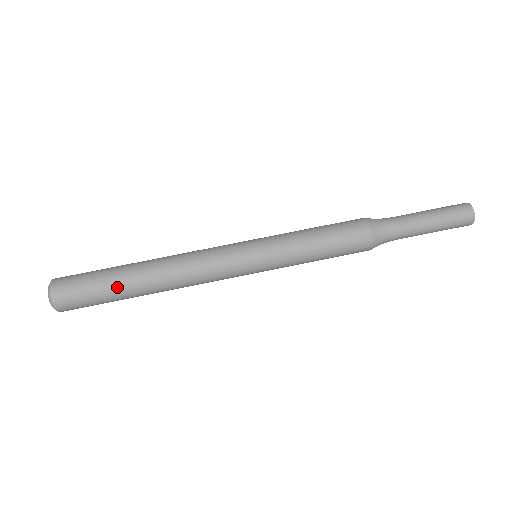
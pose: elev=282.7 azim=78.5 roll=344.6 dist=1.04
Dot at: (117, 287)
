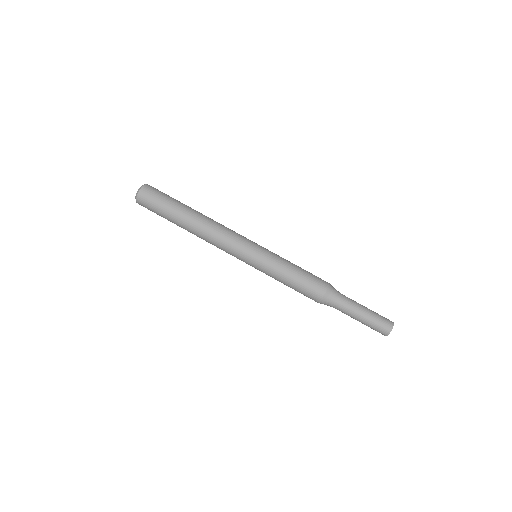
Dot at: (174, 214)
